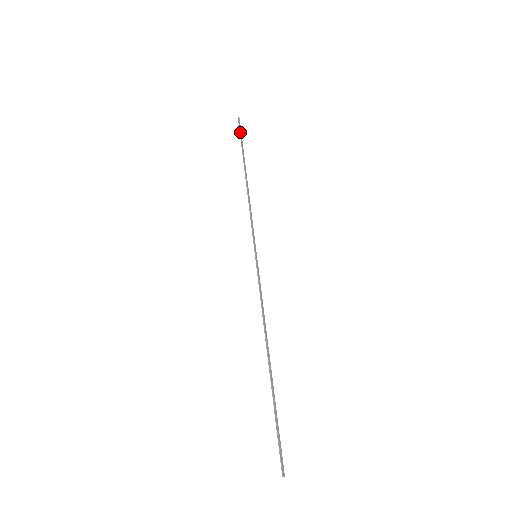
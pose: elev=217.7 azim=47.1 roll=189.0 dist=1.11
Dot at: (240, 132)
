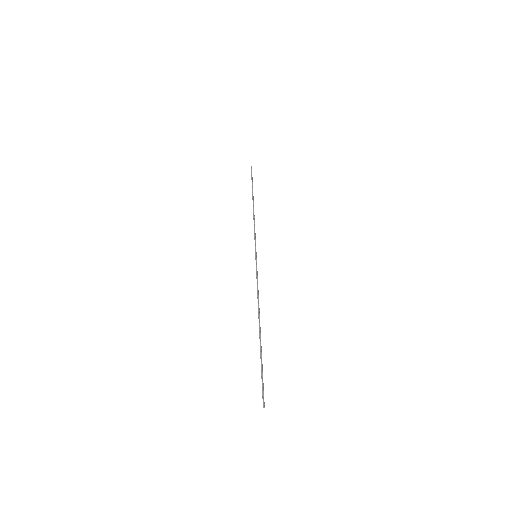
Dot at: occluded
